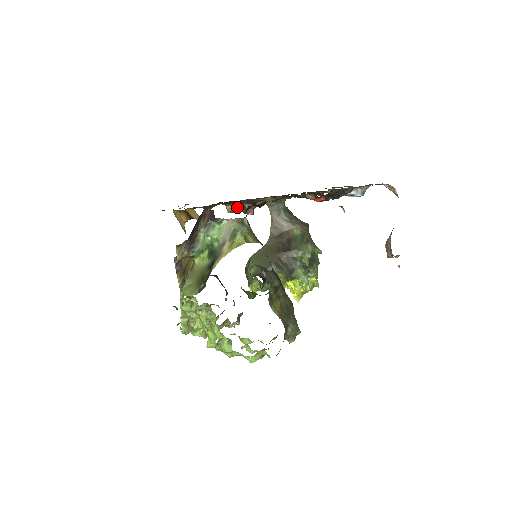
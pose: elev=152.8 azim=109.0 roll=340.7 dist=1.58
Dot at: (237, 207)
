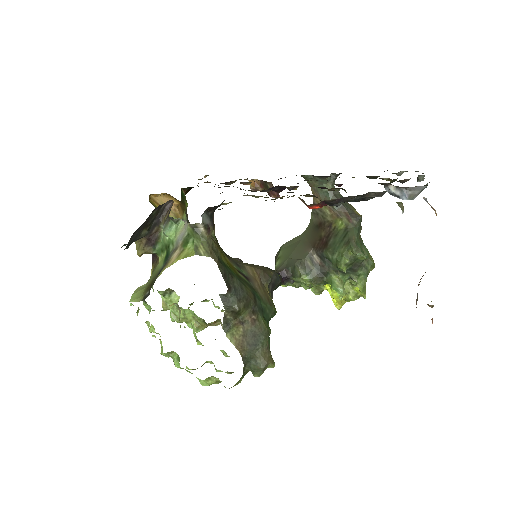
Dot at: (261, 186)
